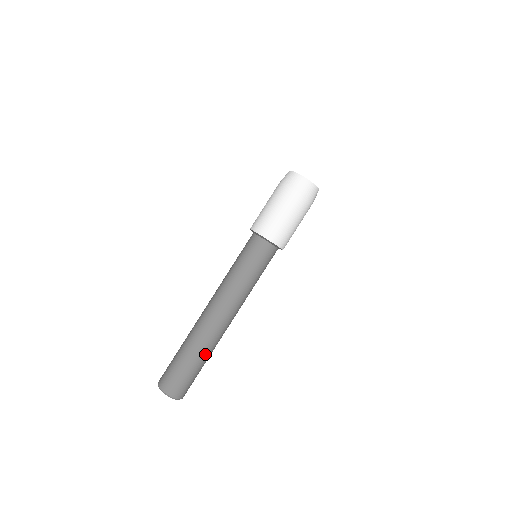
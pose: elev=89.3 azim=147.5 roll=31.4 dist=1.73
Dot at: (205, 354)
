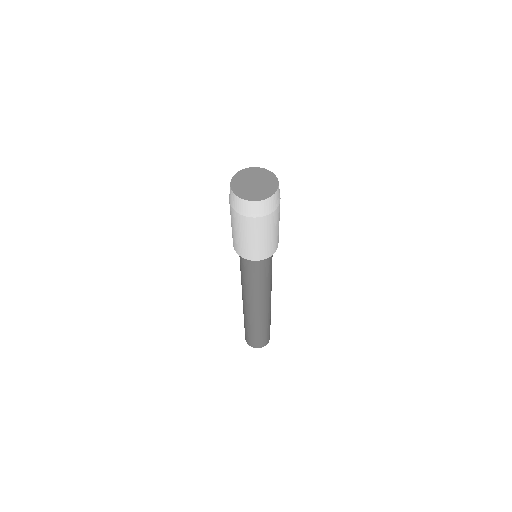
Dot at: (256, 327)
